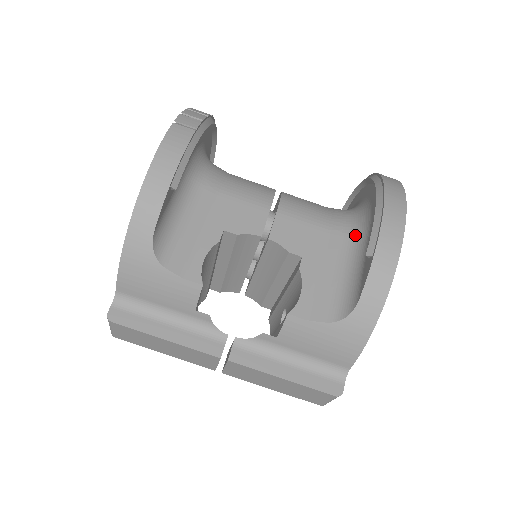
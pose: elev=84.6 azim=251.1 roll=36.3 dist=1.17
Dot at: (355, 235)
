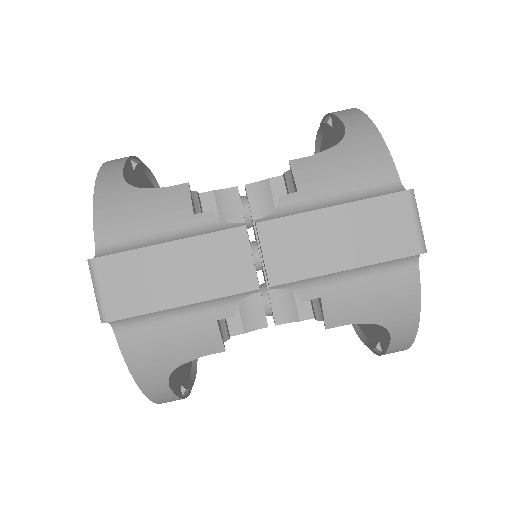
Dot at: occluded
